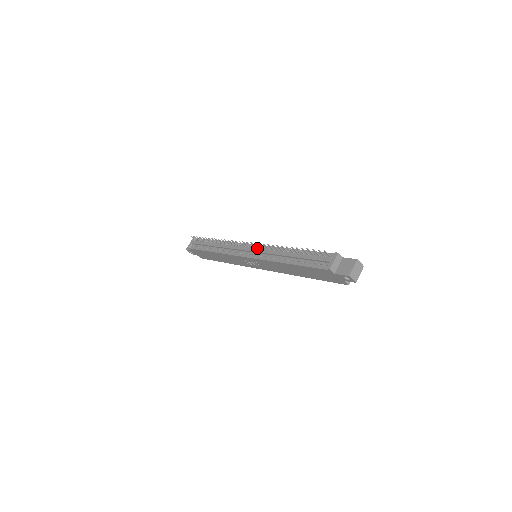
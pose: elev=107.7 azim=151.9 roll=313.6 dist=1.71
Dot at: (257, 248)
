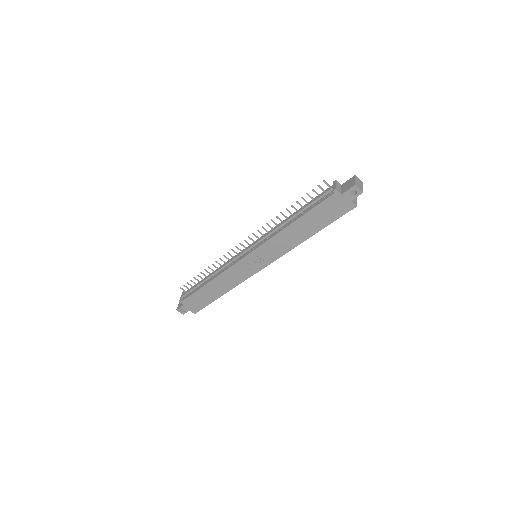
Dot at: occluded
